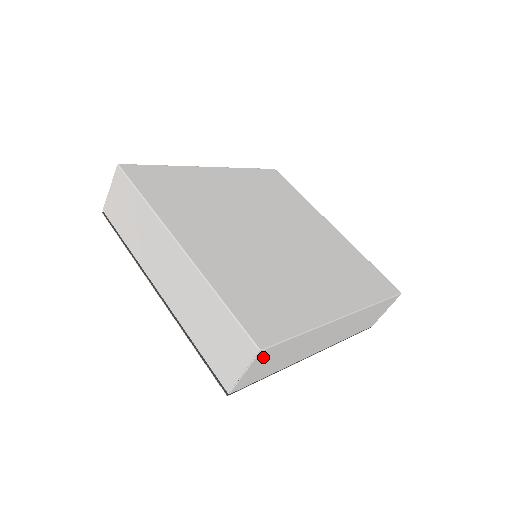
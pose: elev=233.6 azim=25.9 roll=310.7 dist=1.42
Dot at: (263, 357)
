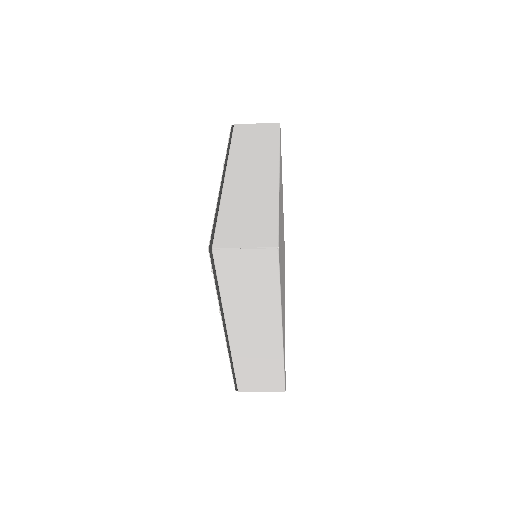
Dot at: occluded
